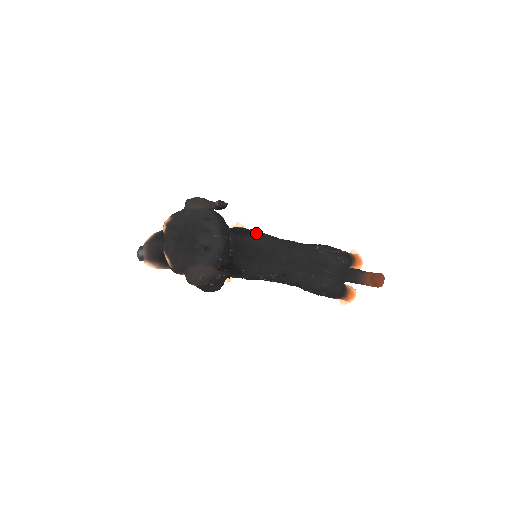
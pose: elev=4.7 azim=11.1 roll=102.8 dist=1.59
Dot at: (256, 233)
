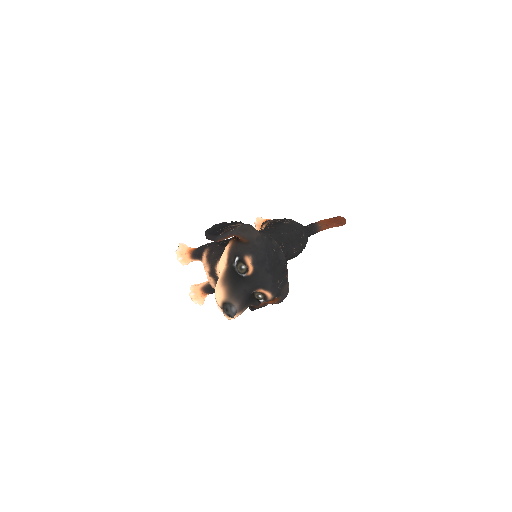
Dot at: occluded
